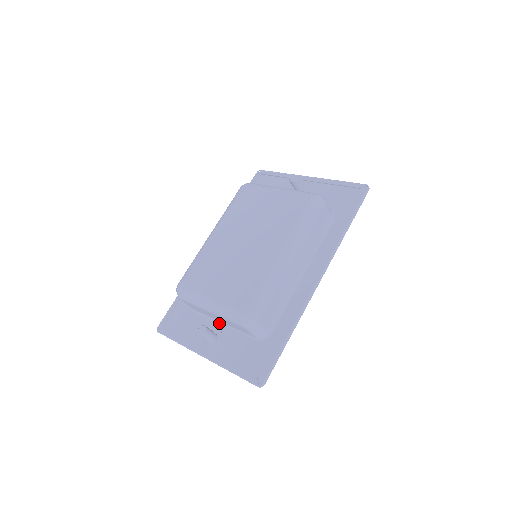
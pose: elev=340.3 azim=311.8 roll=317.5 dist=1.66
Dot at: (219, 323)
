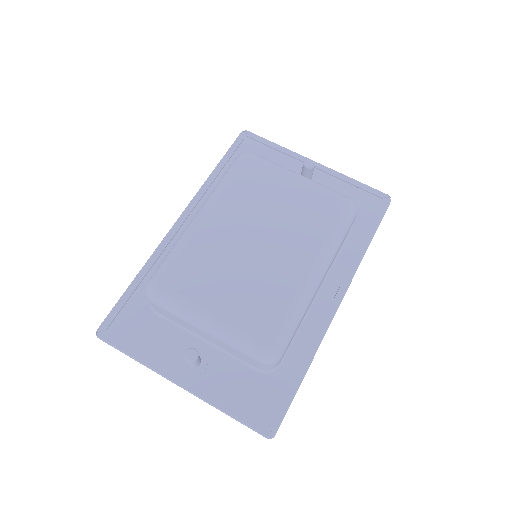
Dot at: (201, 340)
